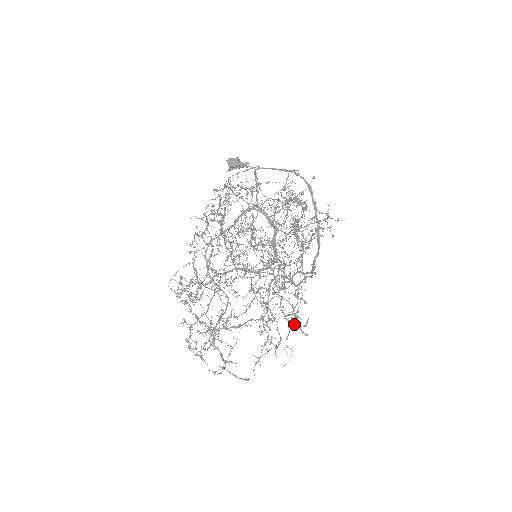
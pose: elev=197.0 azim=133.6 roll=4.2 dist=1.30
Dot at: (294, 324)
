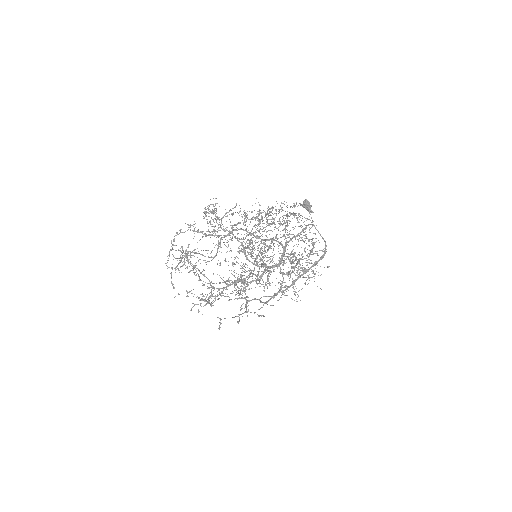
Dot at: (232, 293)
